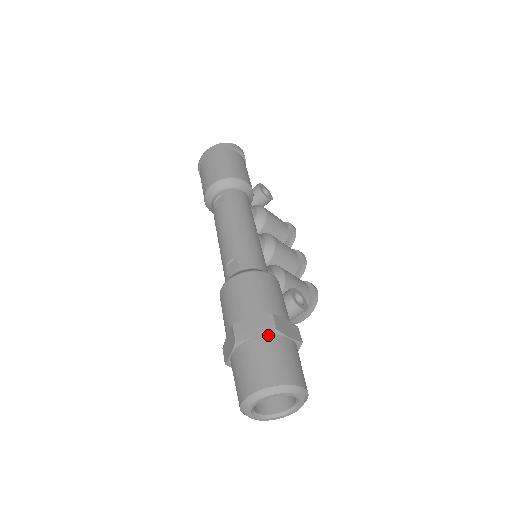
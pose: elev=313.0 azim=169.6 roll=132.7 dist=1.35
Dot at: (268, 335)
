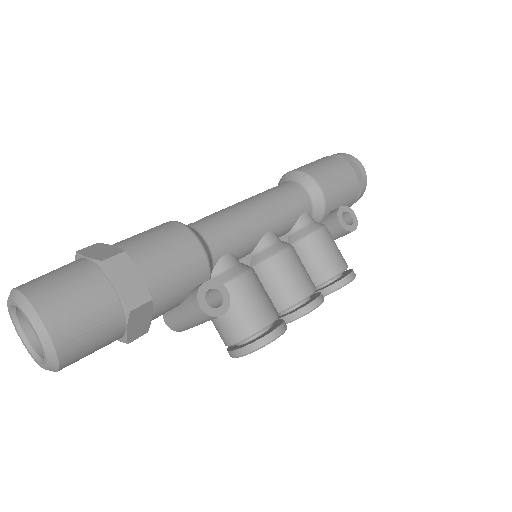
Dot at: (95, 262)
